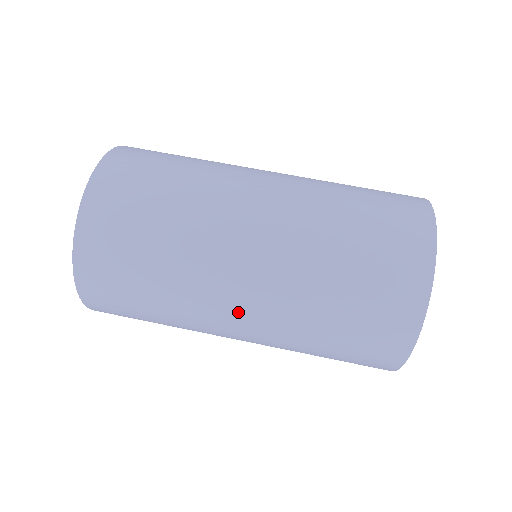
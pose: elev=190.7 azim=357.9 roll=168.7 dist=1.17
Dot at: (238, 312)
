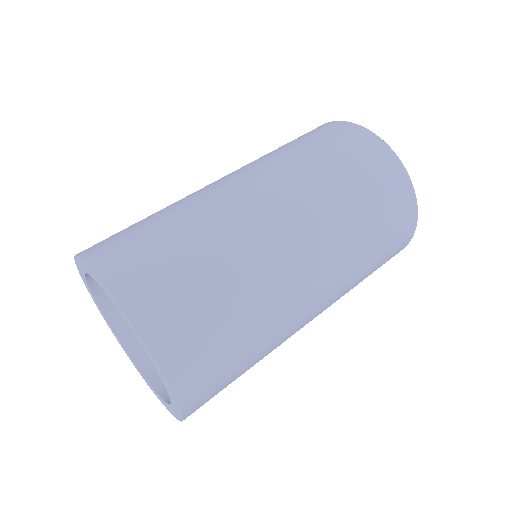
Dot at: (315, 308)
